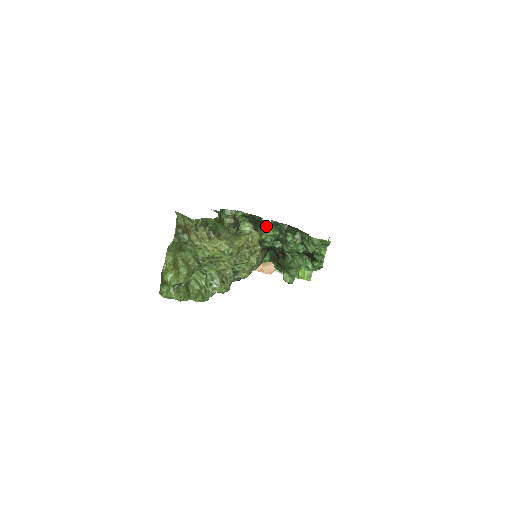
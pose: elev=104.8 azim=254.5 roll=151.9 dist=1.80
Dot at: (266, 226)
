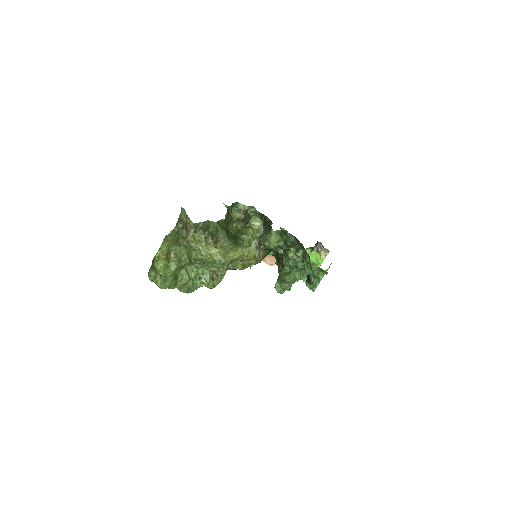
Dot at: (272, 235)
